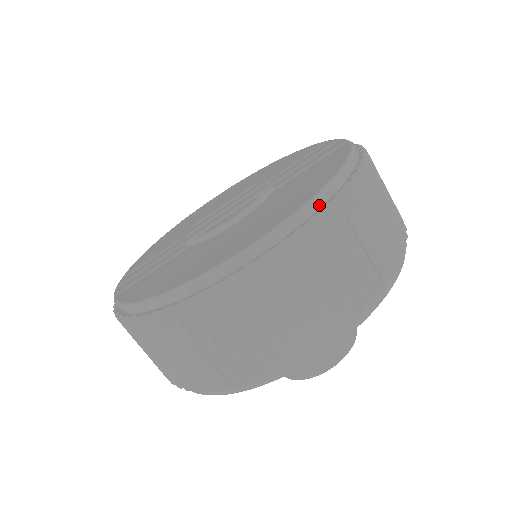
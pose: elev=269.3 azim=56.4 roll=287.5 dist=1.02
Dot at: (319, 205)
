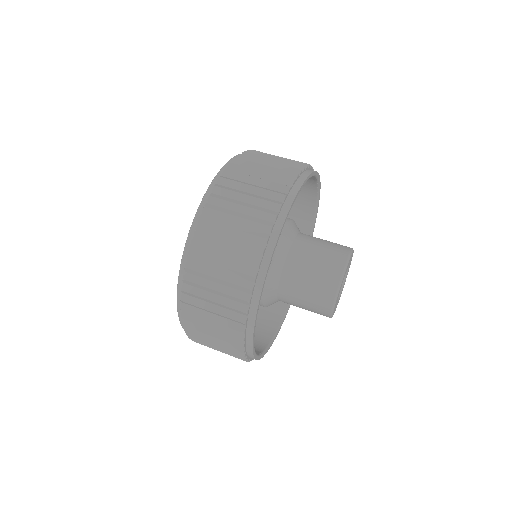
Dot at: occluded
